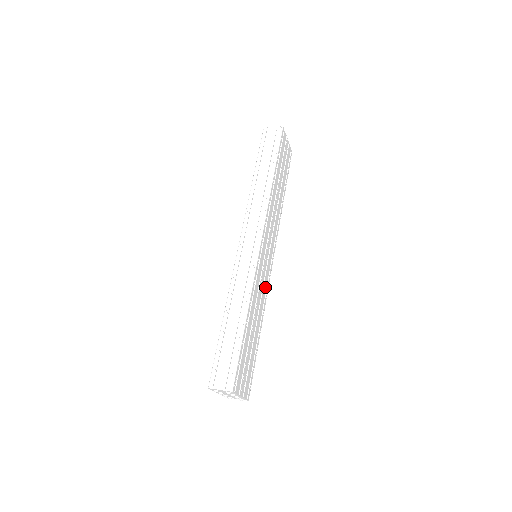
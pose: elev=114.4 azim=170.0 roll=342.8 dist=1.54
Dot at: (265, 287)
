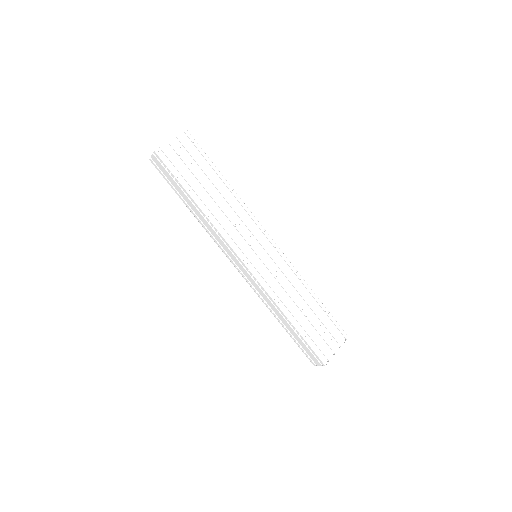
Dot at: (284, 267)
